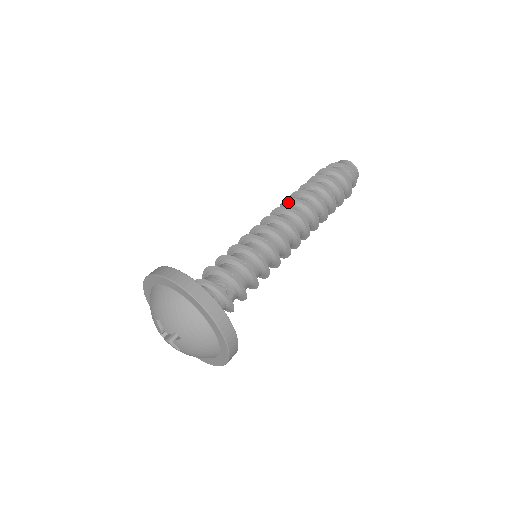
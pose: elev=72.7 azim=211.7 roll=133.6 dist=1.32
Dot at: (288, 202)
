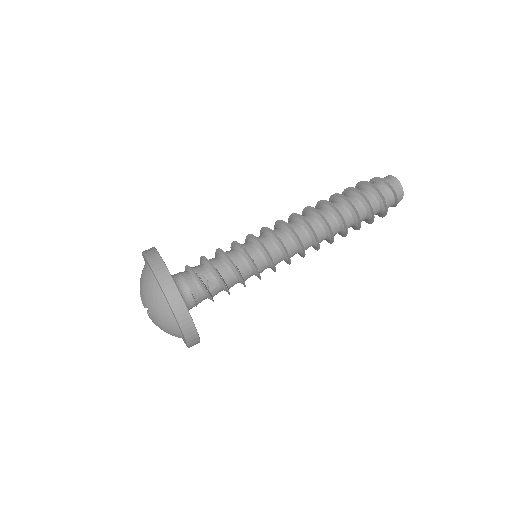
Dot at: (308, 210)
